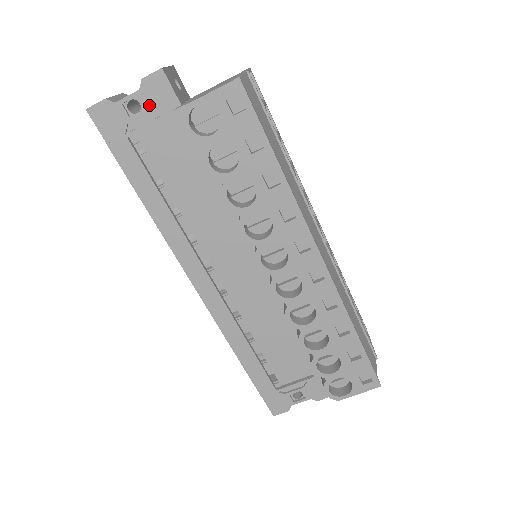
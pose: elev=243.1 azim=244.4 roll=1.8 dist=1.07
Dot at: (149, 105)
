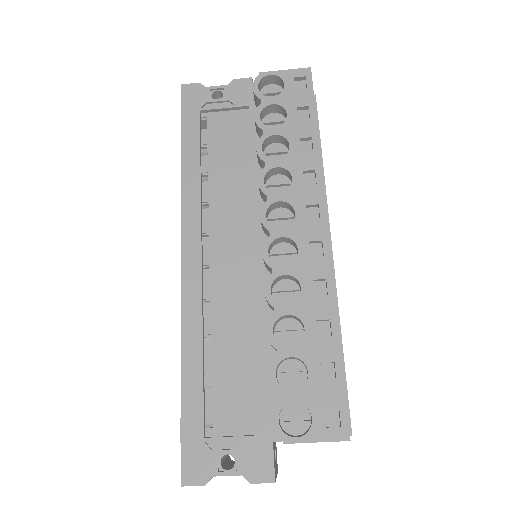
Dot at: (229, 96)
